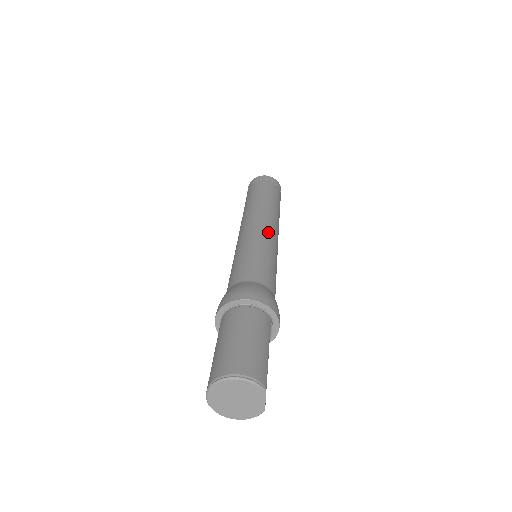
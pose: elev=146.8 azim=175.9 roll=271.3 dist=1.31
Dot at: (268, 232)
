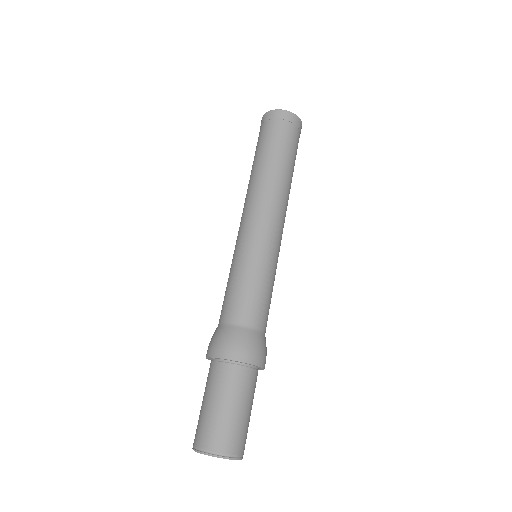
Dot at: occluded
